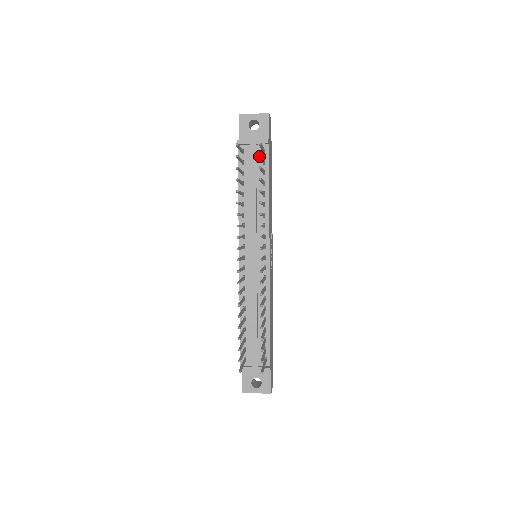
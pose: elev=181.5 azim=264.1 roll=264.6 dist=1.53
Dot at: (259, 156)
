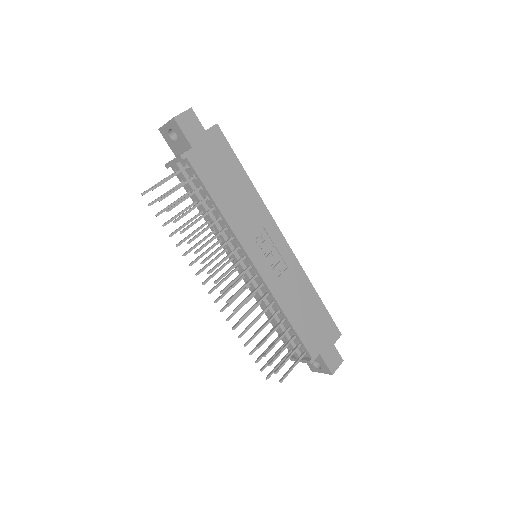
Dot at: (159, 201)
